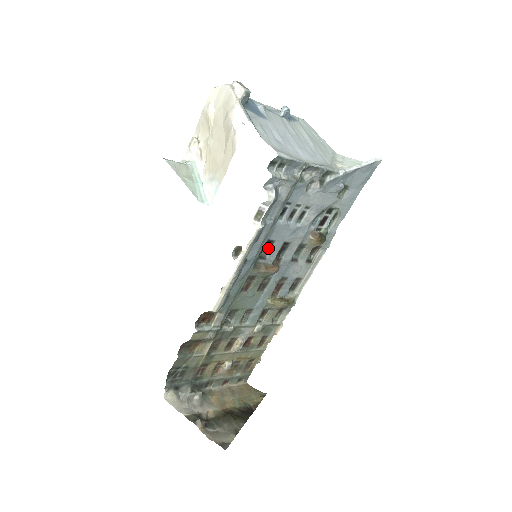
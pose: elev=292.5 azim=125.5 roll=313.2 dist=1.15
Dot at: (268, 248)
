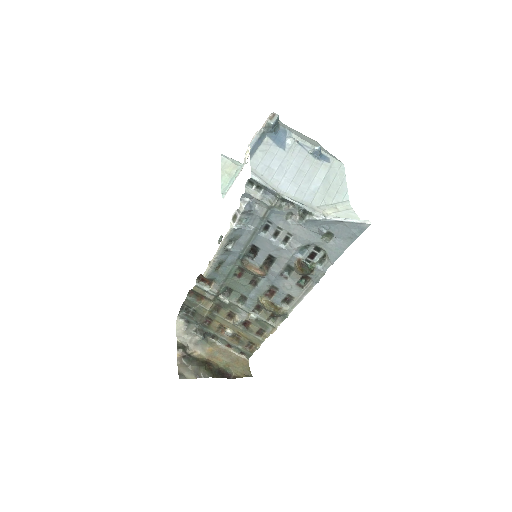
Dot at: (257, 252)
